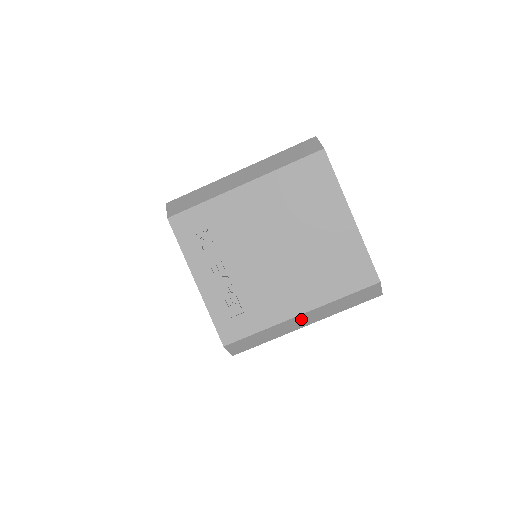
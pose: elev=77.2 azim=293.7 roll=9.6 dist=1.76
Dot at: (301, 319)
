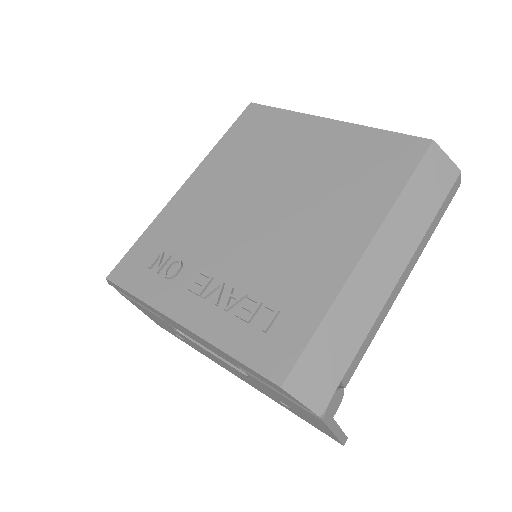
Dot at: (375, 264)
